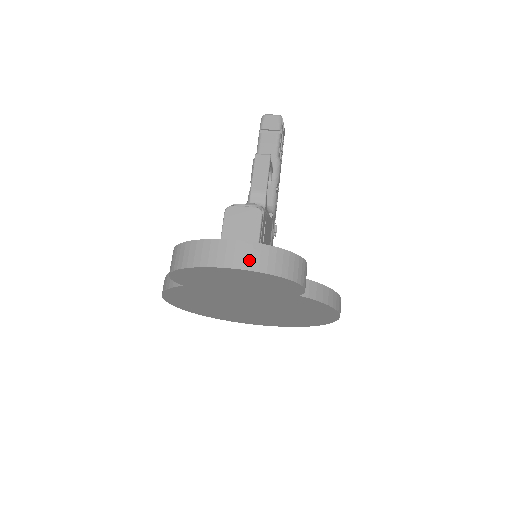
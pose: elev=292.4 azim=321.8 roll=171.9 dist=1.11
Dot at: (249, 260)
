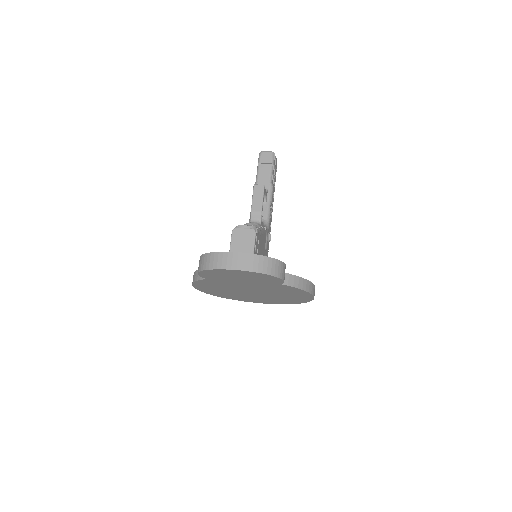
Dot at: (246, 265)
